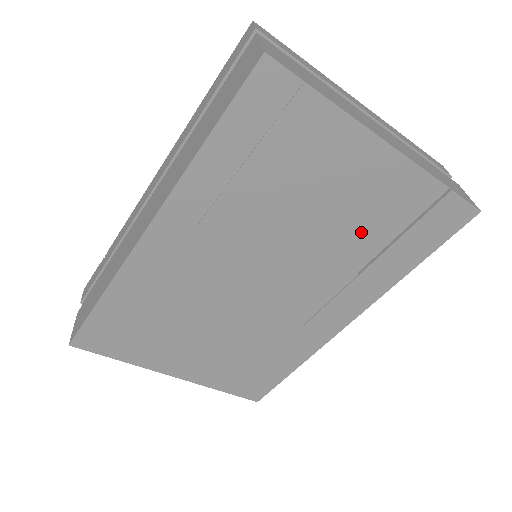
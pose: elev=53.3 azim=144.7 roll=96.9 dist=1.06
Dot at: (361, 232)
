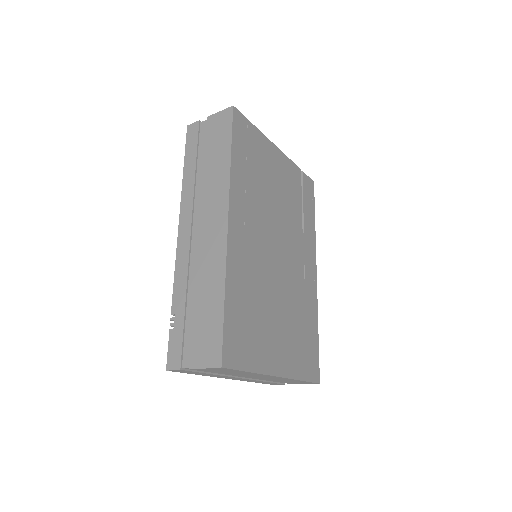
Dot at: (293, 202)
